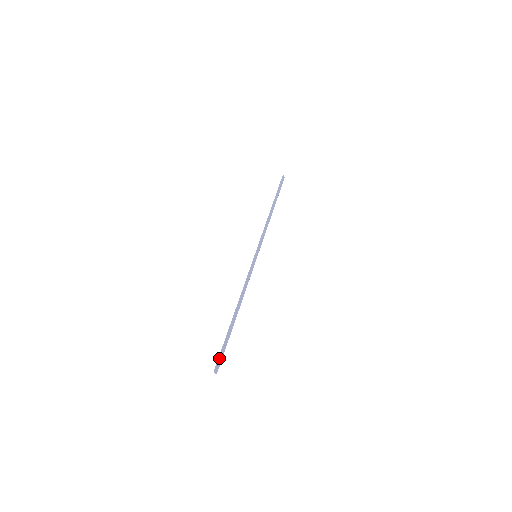
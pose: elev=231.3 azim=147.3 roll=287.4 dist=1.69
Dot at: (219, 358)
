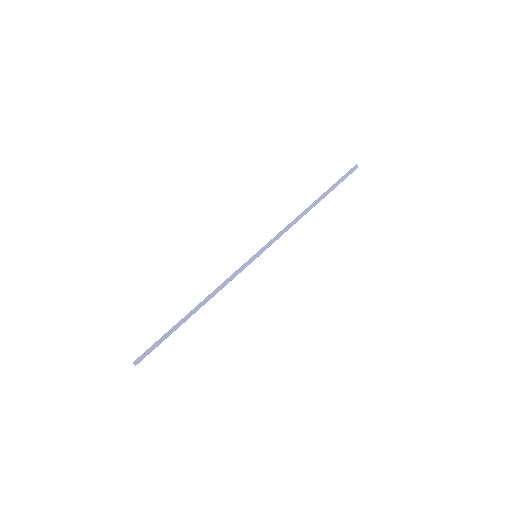
Dot at: (146, 352)
